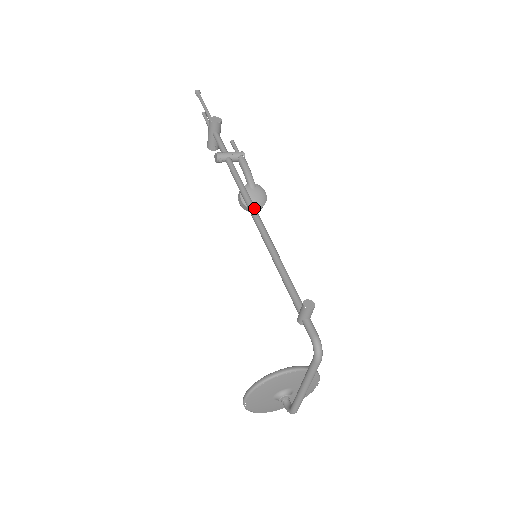
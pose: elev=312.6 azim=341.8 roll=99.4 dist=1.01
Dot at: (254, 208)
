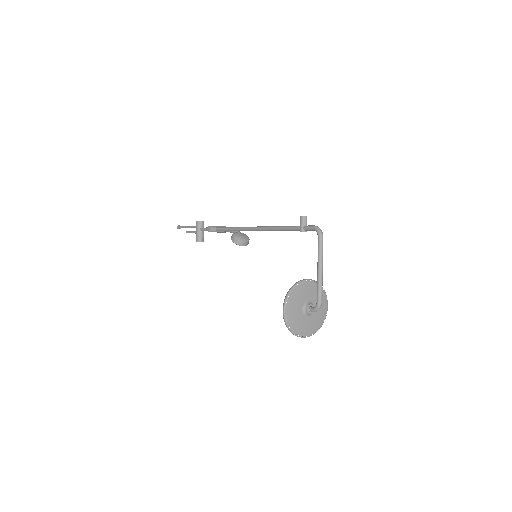
Dot at: (247, 227)
